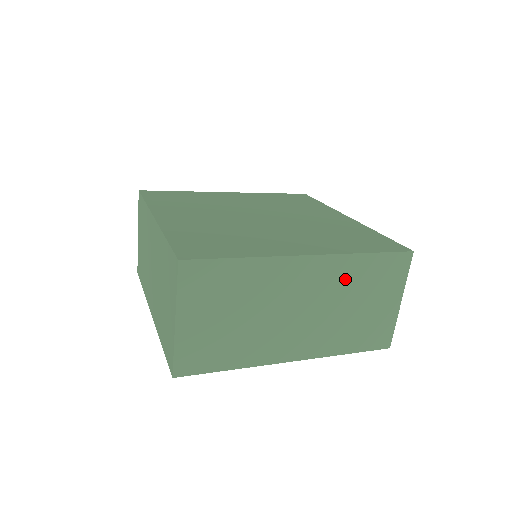
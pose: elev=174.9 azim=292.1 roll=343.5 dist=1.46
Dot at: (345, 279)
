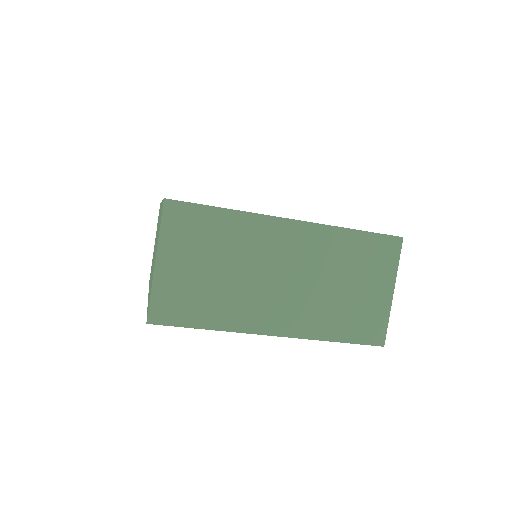
Dot at: (330, 253)
